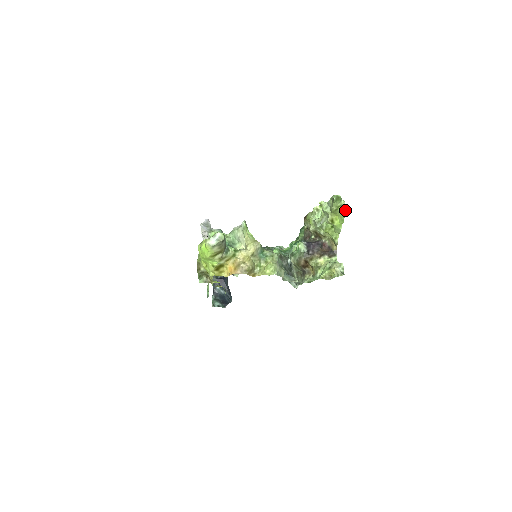
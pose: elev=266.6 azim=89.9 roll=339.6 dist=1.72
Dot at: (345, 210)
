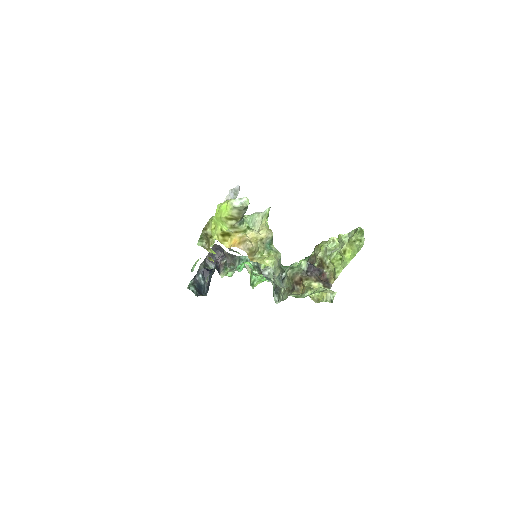
Dot at: (362, 245)
